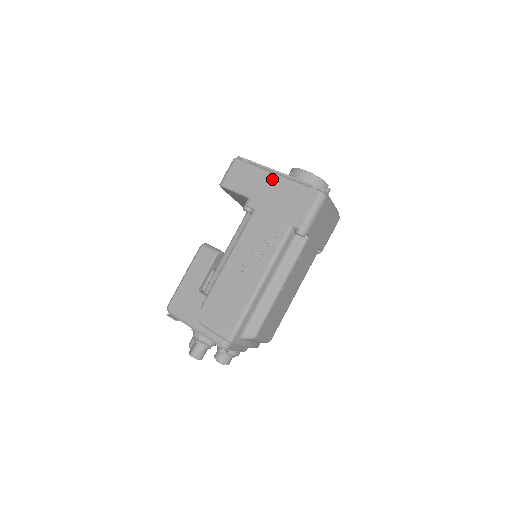
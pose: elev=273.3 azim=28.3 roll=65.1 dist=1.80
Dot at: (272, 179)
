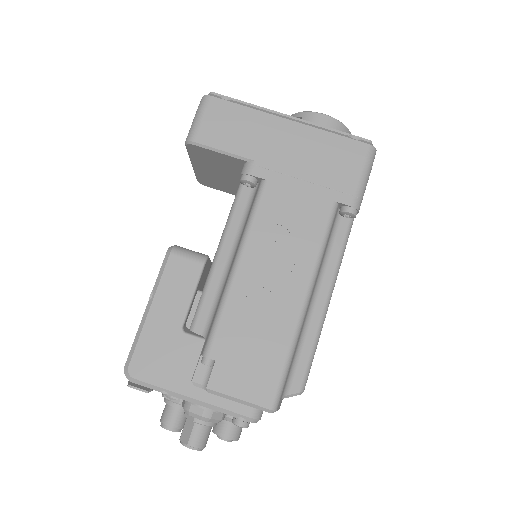
Dot at: (285, 128)
